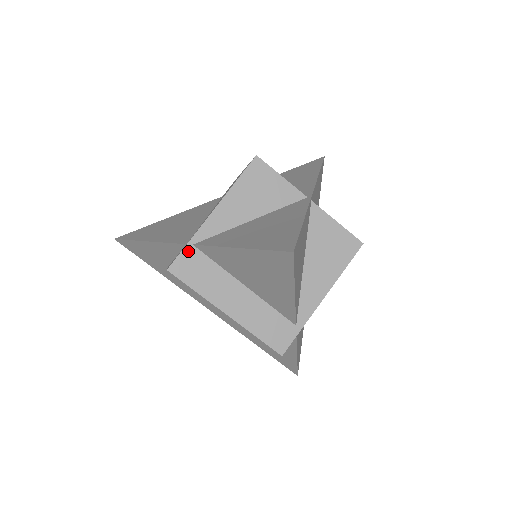
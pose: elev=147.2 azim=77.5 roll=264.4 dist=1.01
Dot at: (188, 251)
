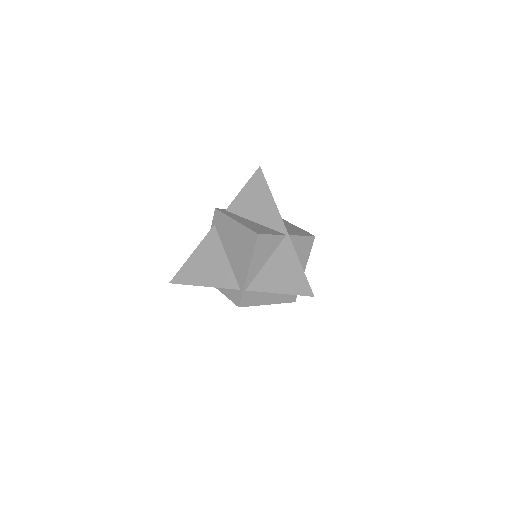
Dot at: (244, 294)
